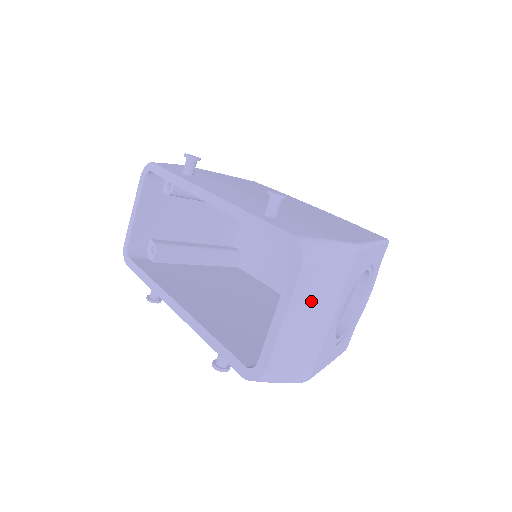
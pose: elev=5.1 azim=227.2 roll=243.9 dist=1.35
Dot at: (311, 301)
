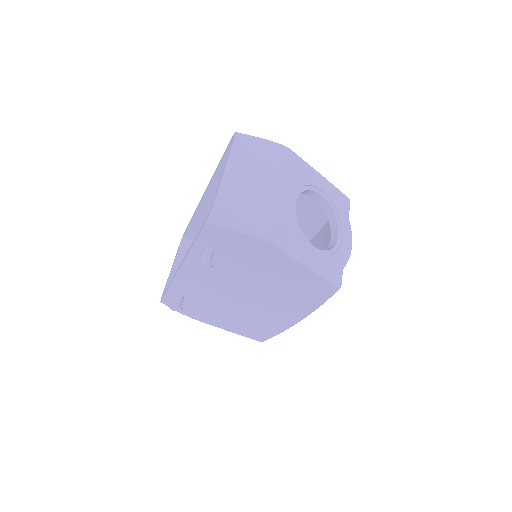
Dot at: (251, 163)
